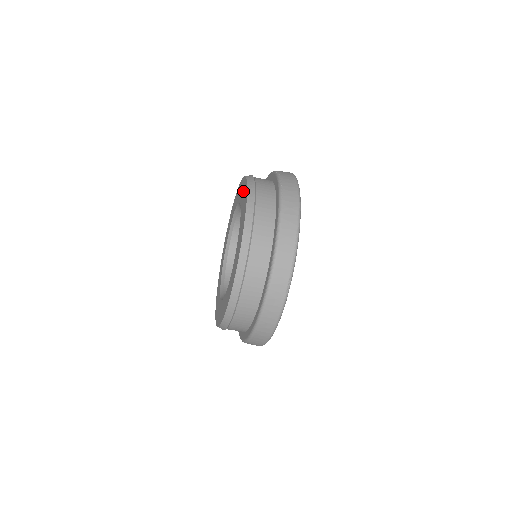
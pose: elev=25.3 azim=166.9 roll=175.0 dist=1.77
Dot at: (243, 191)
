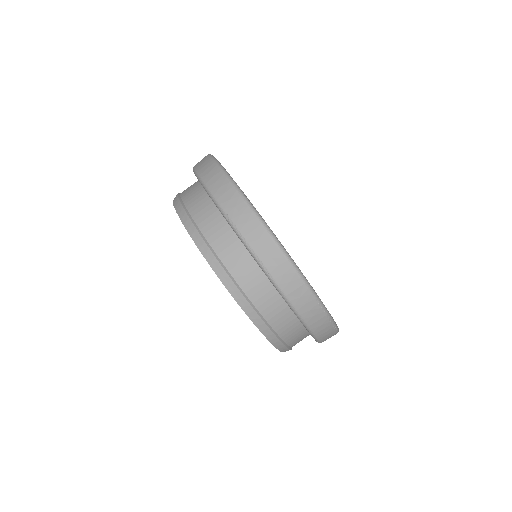
Dot at: occluded
